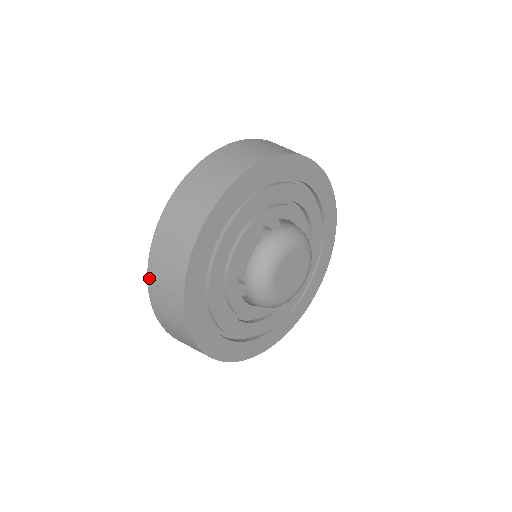
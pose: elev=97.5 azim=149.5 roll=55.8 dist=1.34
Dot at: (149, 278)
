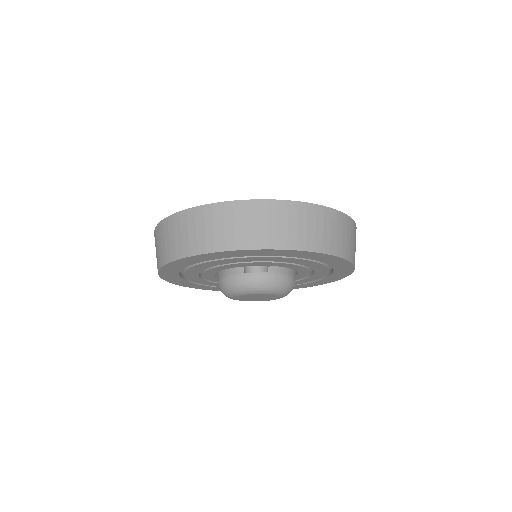
Dot at: (181, 214)
